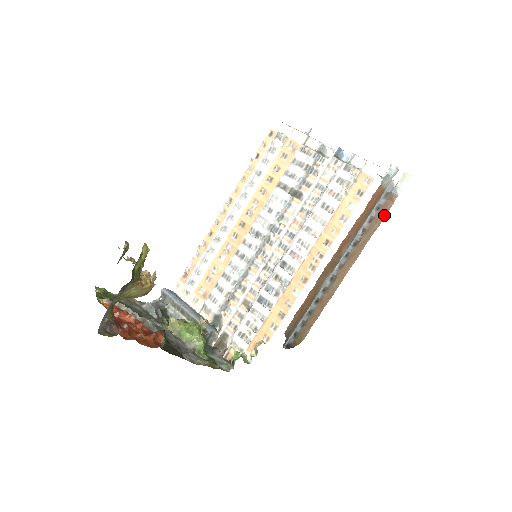
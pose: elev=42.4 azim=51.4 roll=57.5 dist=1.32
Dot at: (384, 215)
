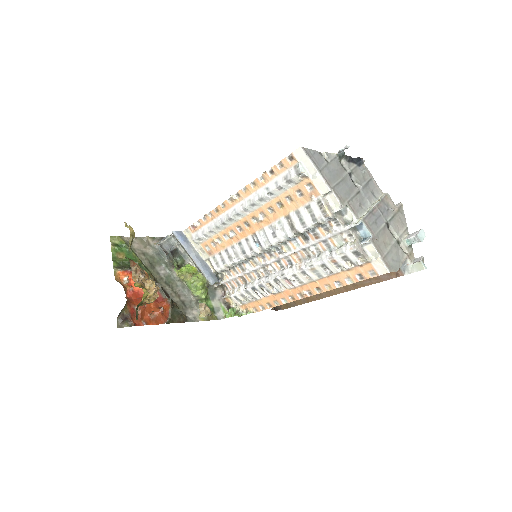
Dot at: (384, 279)
